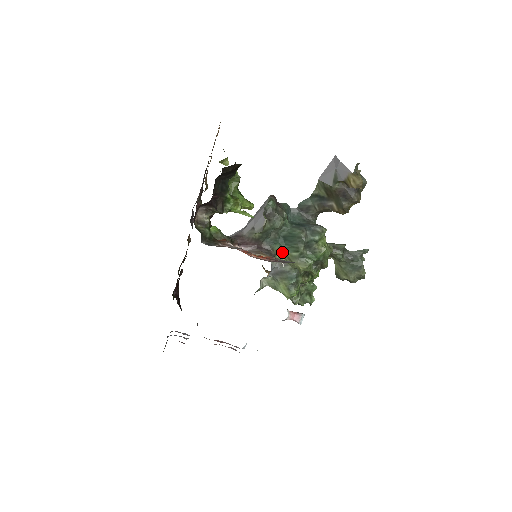
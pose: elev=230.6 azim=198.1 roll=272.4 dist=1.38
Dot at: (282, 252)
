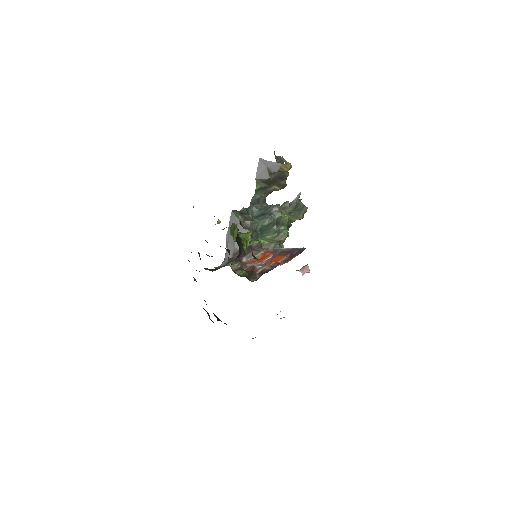
Dot at: (263, 239)
